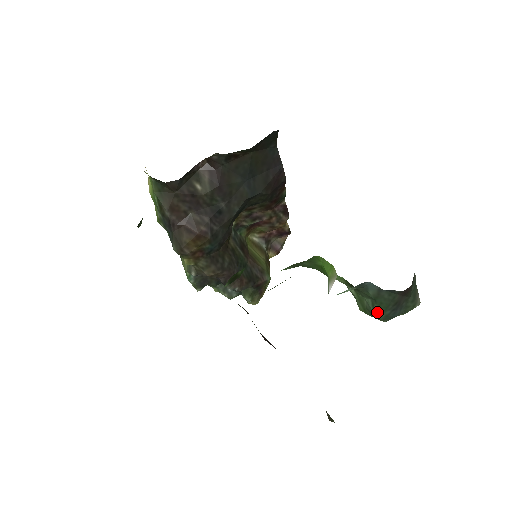
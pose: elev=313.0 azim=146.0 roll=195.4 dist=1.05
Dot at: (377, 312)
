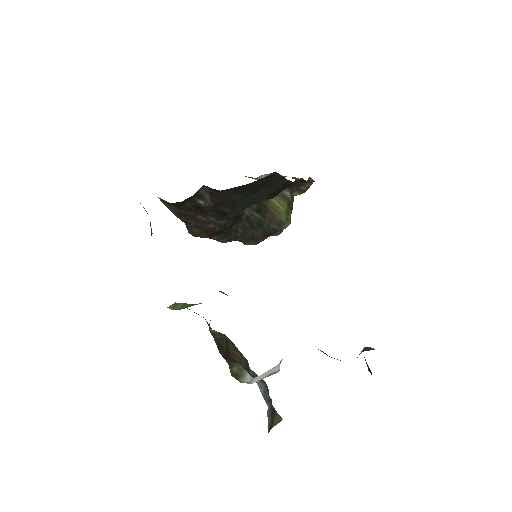
Dot at: (331, 357)
